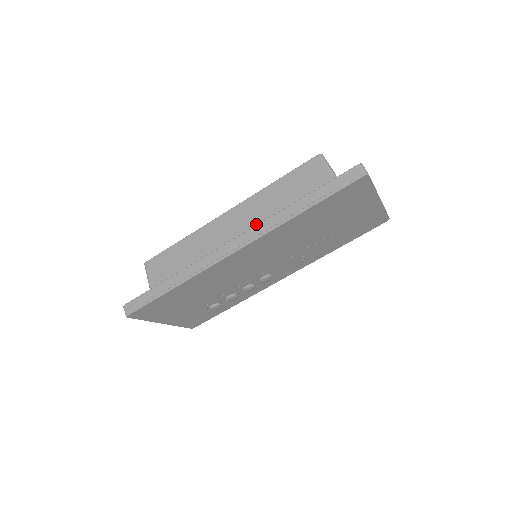
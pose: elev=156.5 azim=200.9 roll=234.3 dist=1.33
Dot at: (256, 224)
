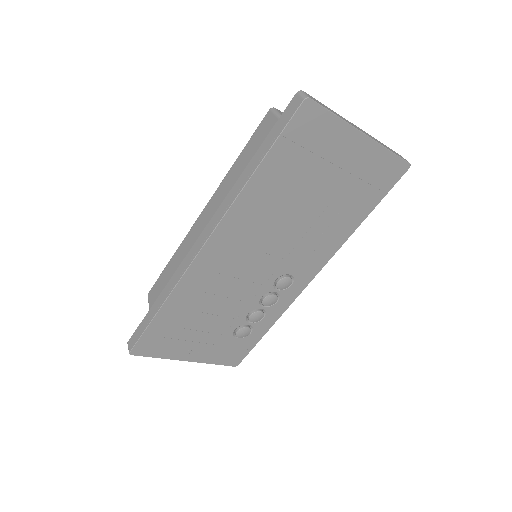
Dot at: occluded
